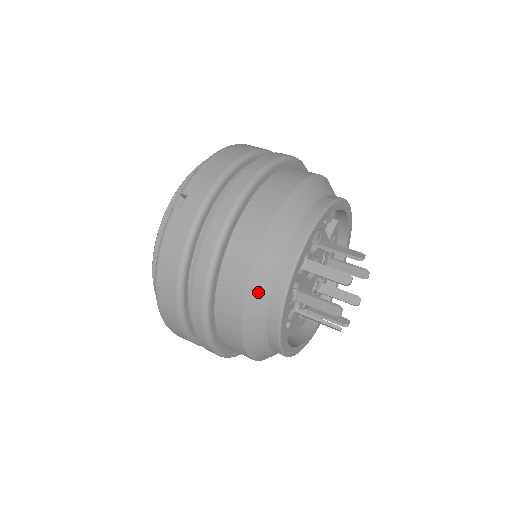
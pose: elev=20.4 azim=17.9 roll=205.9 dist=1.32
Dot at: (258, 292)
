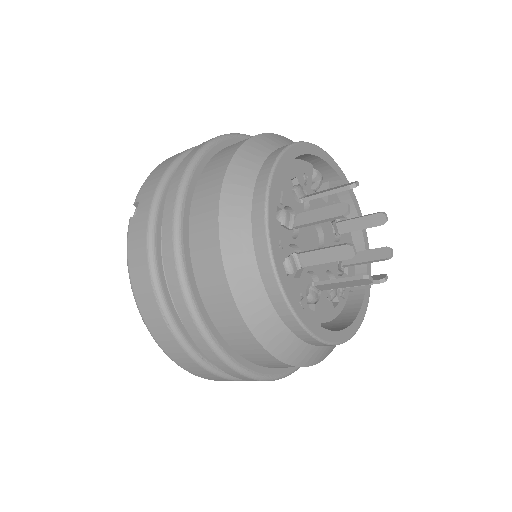
Dot at: (237, 258)
